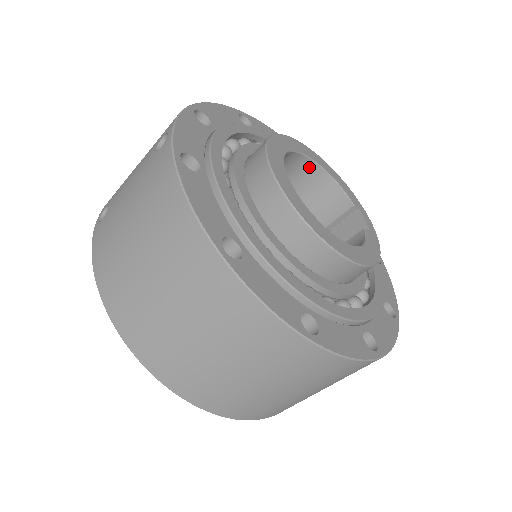
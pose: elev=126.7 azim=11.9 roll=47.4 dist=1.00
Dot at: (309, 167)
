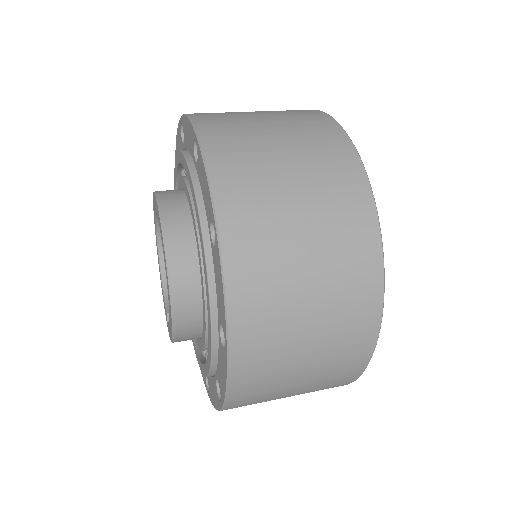
Dot at: occluded
